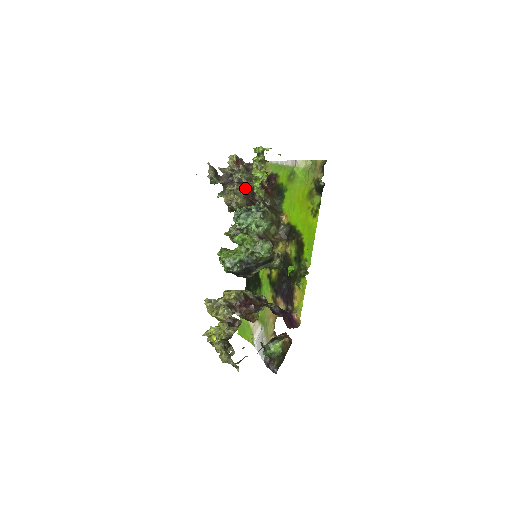
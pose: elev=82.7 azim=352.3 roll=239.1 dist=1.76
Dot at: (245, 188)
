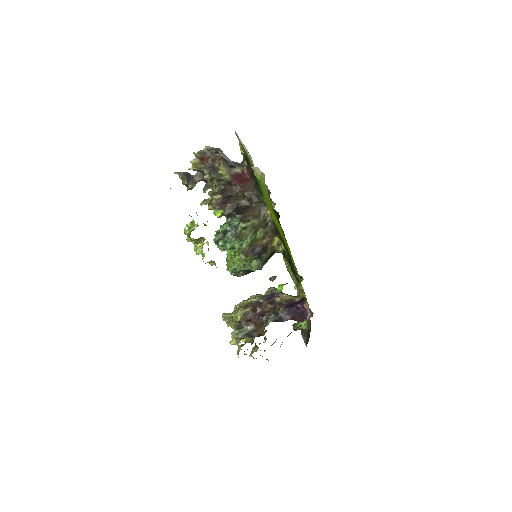
Dot at: (218, 196)
